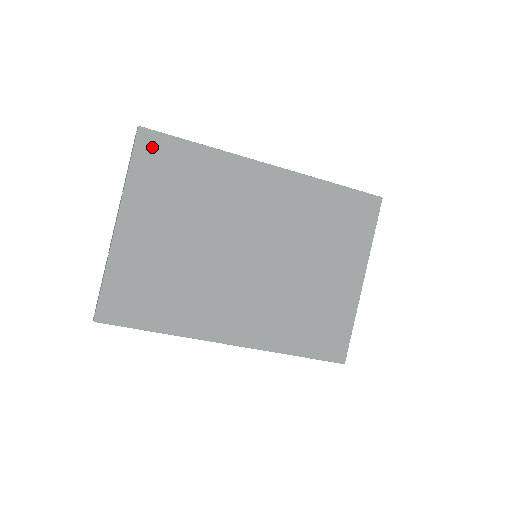
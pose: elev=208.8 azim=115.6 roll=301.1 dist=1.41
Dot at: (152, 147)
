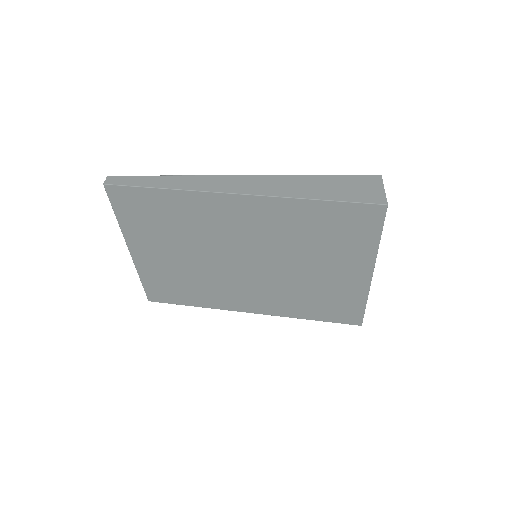
Dot at: (123, 198)
